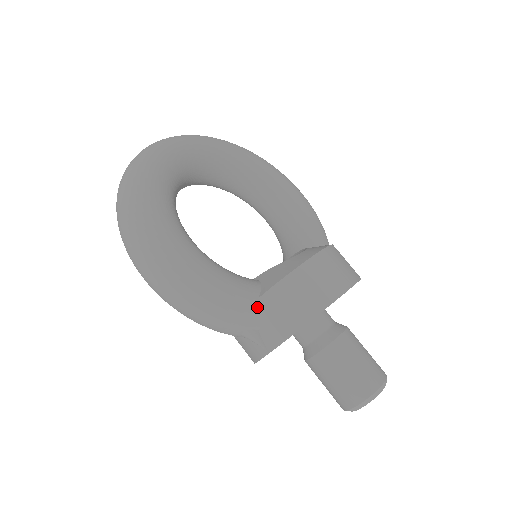
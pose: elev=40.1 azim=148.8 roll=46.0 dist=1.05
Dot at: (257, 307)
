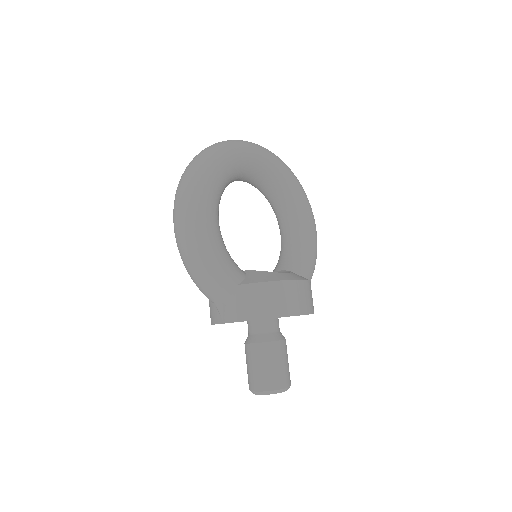
Dot at: (233, 290)
